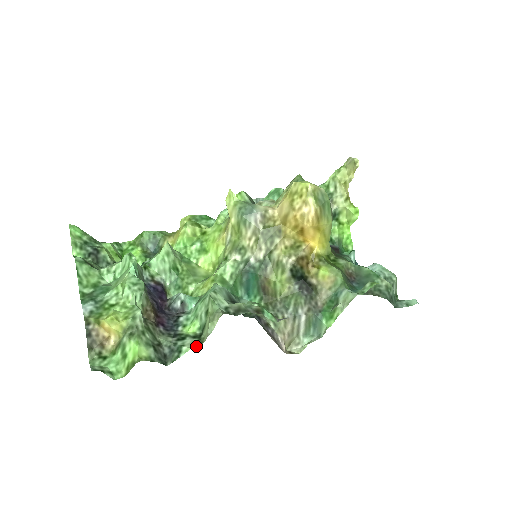
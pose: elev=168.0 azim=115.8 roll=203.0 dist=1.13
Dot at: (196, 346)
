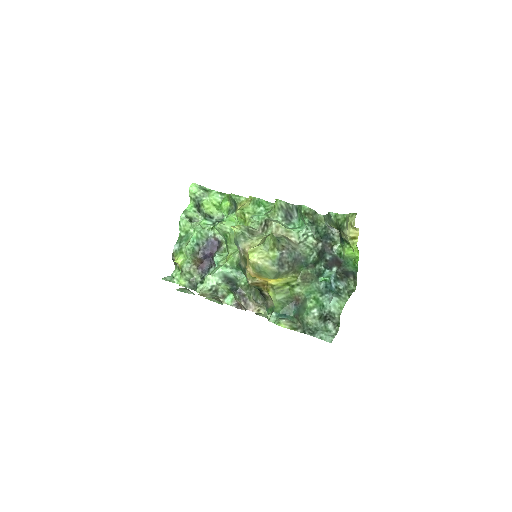
Dot at: occluded
